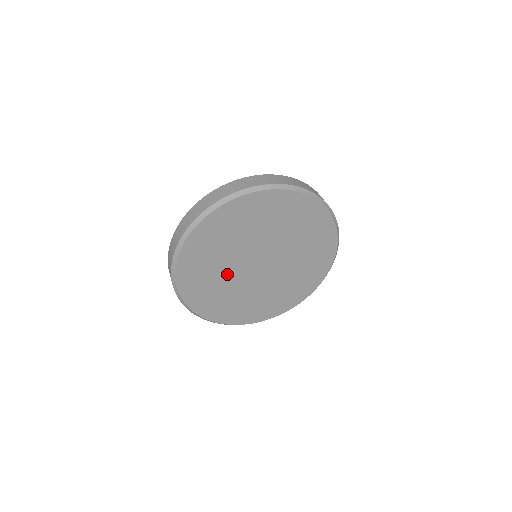
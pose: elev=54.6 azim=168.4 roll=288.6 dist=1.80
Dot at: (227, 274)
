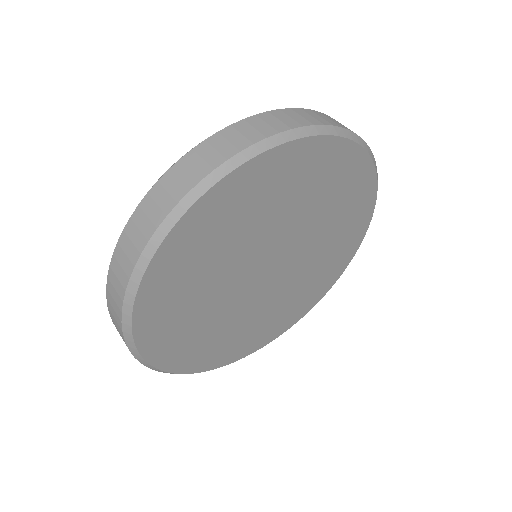
Dot at: (243, 314)
